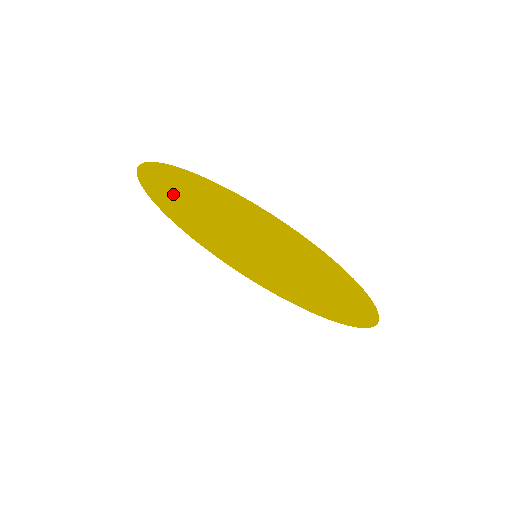
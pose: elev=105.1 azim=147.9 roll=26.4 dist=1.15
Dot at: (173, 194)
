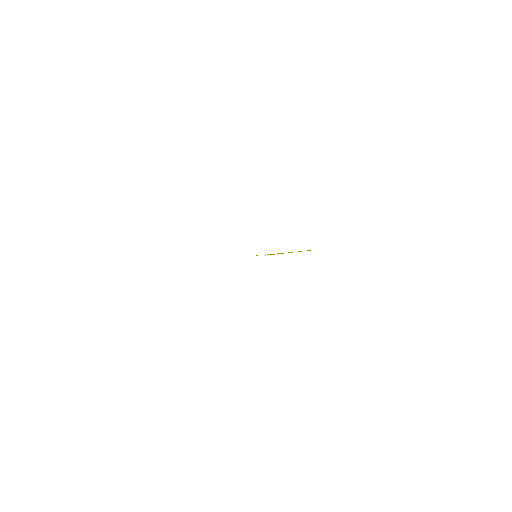
Dot at: occluded
